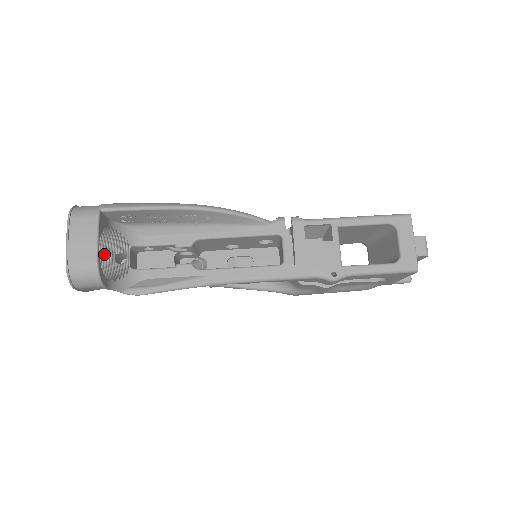
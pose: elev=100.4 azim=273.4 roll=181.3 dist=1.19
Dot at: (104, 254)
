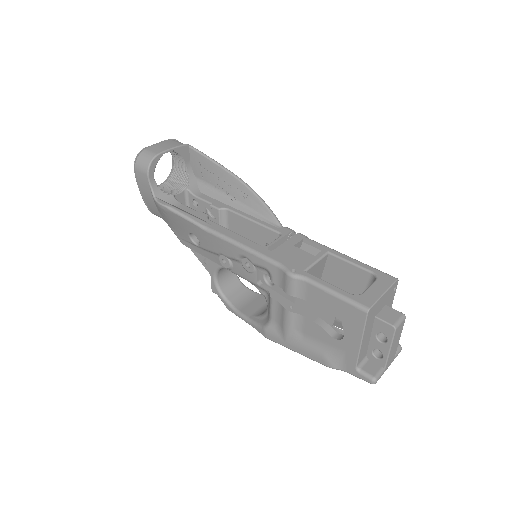
Dot at: (169, 186)
